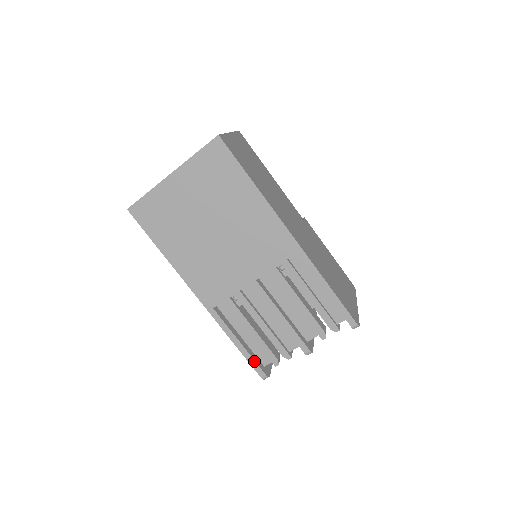
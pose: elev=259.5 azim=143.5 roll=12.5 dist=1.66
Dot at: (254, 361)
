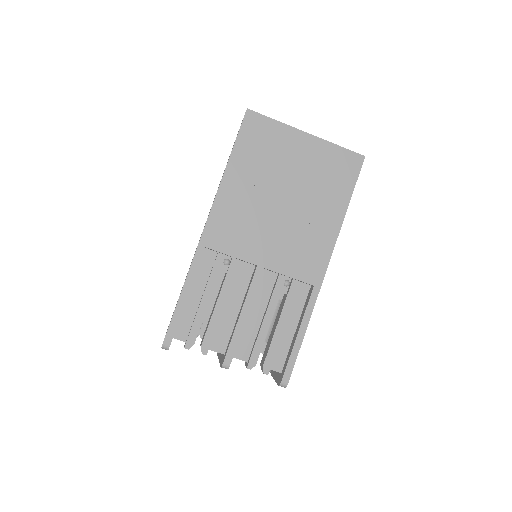
Dot at: (177, 323)
